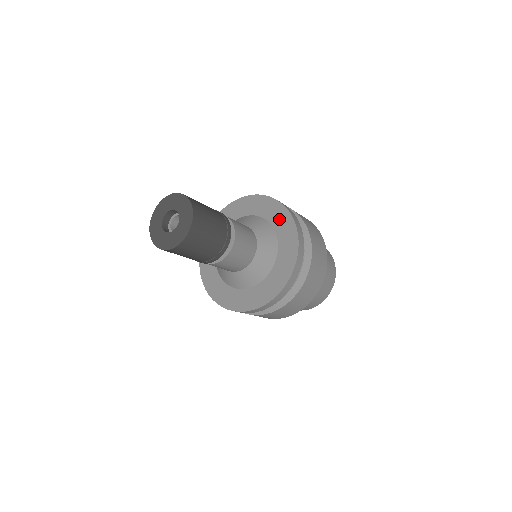
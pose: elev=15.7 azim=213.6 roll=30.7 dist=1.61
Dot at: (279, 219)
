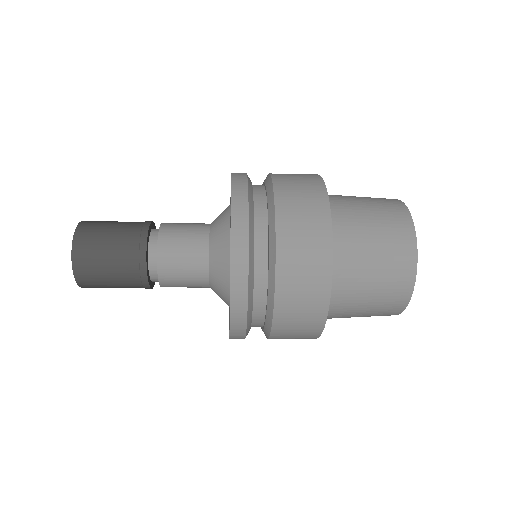
Dot at: occluded
